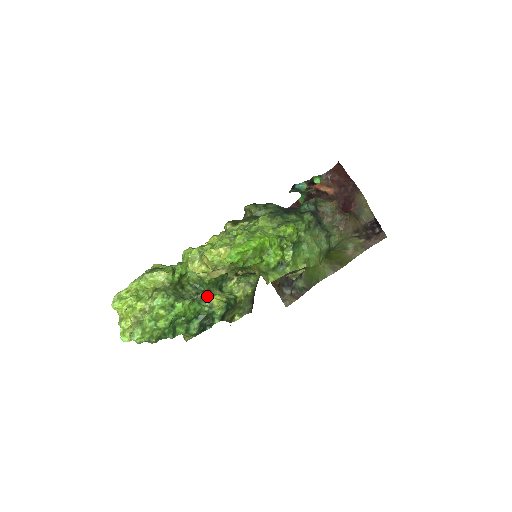
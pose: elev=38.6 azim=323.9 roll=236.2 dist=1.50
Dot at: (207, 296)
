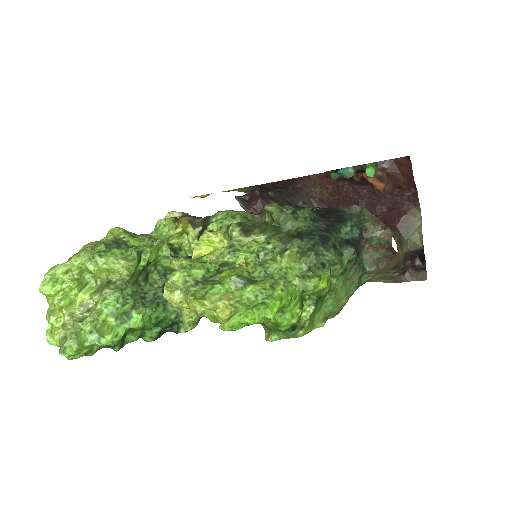
Dot at: occluded
